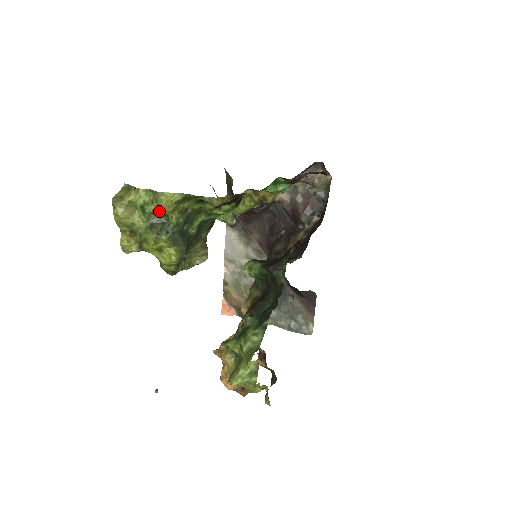
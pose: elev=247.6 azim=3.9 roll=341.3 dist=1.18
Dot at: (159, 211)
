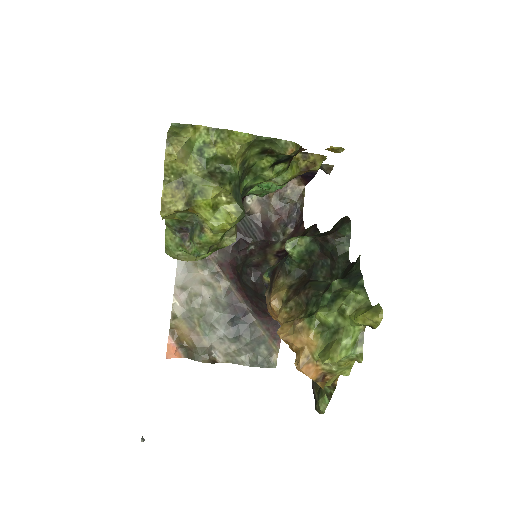
Dot at: (222, 156)
